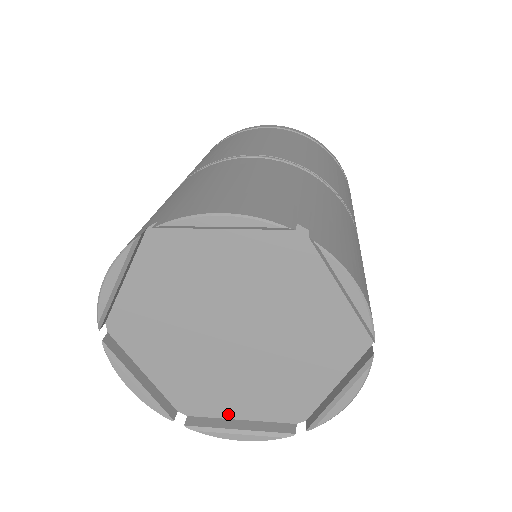
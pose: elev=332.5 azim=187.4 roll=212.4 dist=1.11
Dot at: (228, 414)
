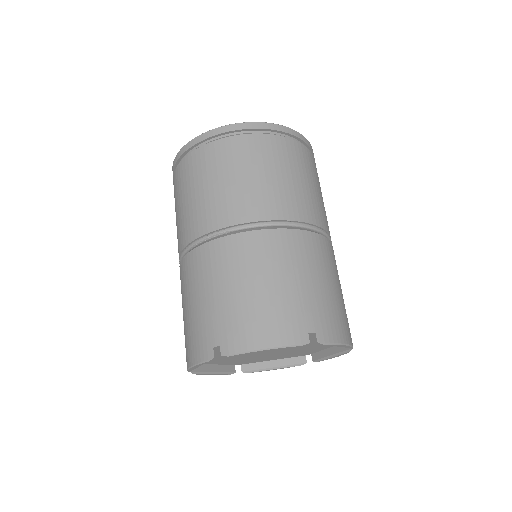
Dot at: (212, 363)
